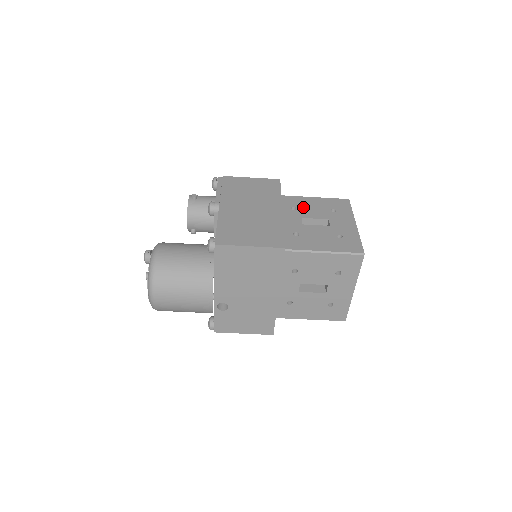
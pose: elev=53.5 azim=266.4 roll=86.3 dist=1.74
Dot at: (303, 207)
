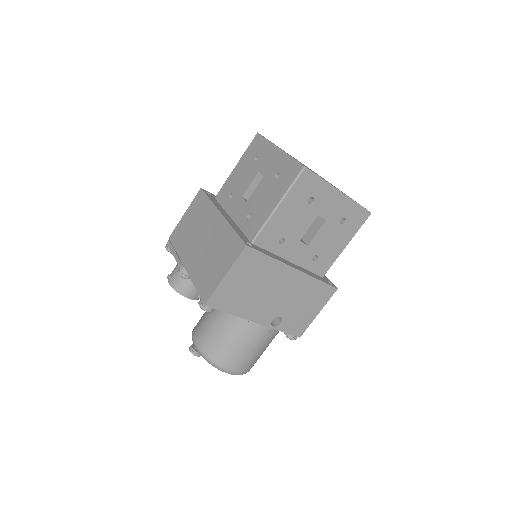
Dot at: (235, 186)
